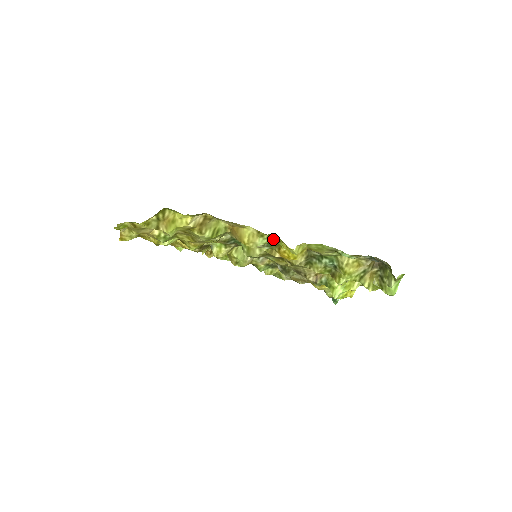
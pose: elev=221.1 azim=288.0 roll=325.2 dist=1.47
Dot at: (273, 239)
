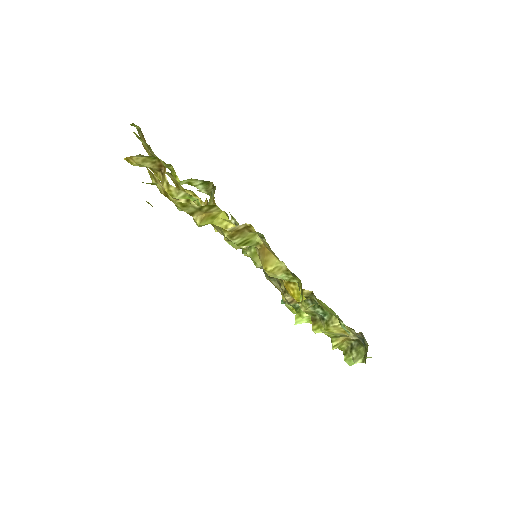
Dot at: (294, 280)
